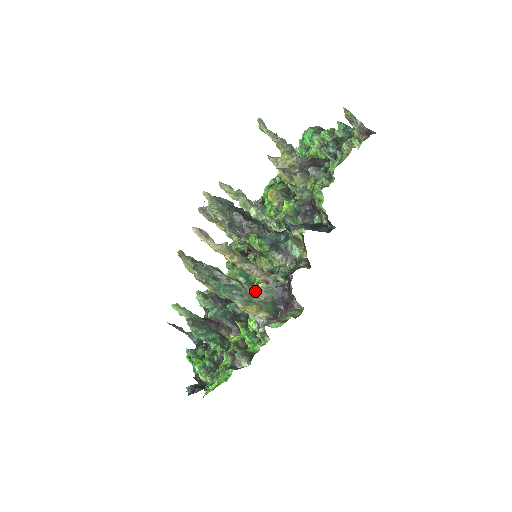
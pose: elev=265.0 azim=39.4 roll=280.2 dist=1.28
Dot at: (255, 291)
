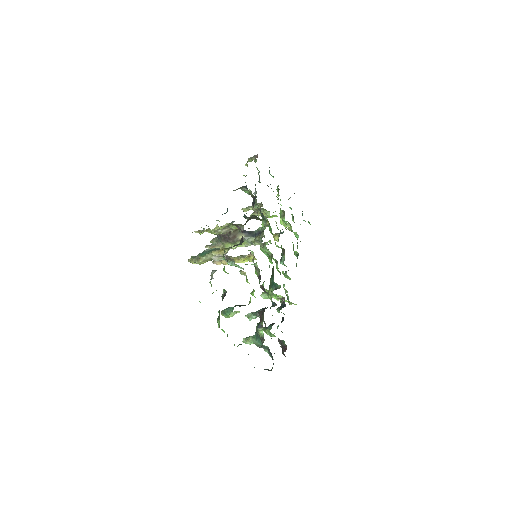
Dot at: occluded
